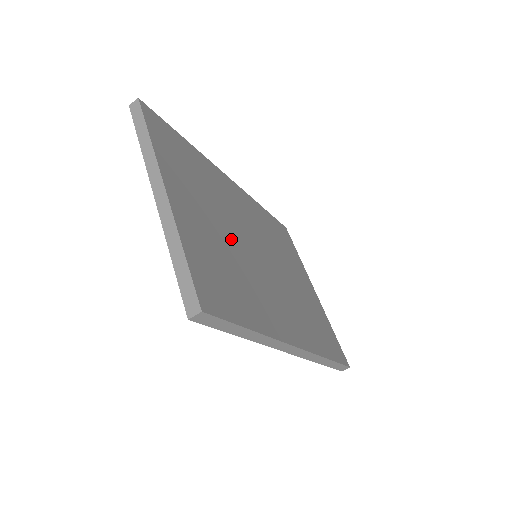
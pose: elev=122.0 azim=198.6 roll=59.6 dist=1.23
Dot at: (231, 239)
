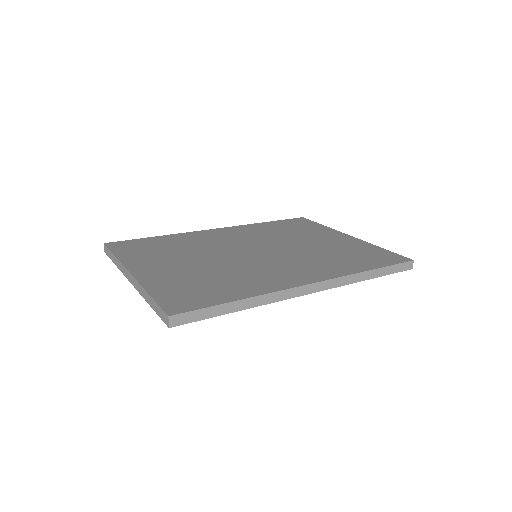
Dot at: (213, 262)
